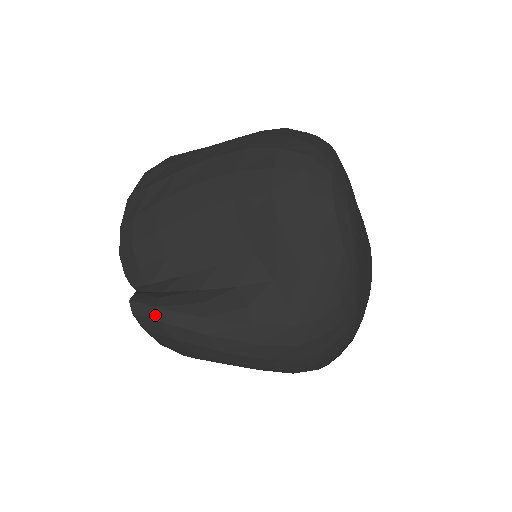
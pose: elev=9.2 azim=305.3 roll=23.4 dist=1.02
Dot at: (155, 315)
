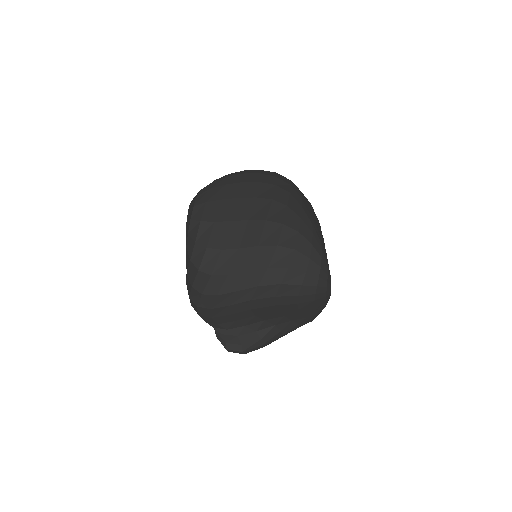
Dot at: (242, 353)
